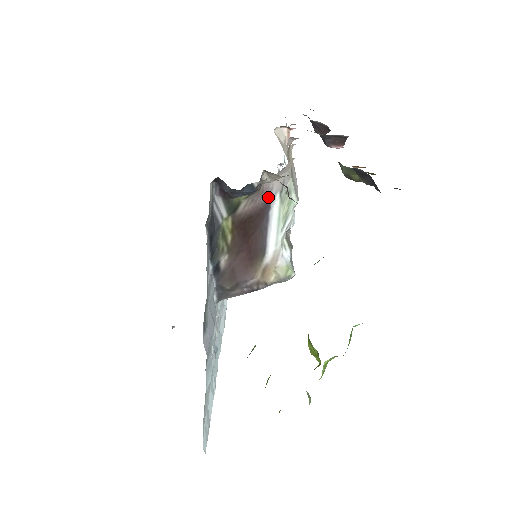
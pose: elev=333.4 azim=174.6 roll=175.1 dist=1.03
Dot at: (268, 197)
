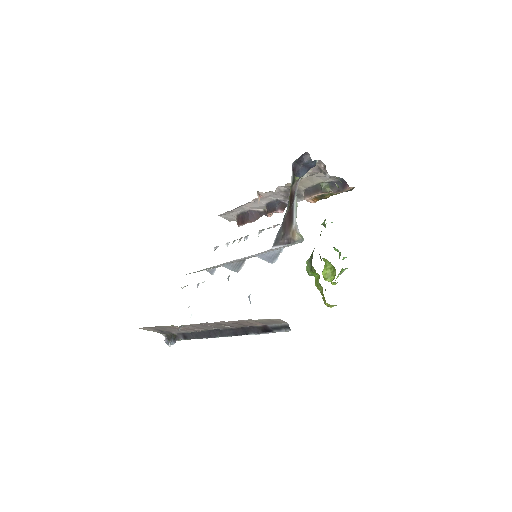
Dot at: (295, 191)
